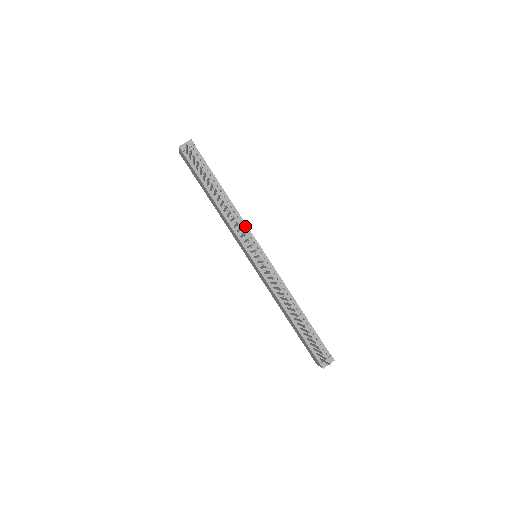
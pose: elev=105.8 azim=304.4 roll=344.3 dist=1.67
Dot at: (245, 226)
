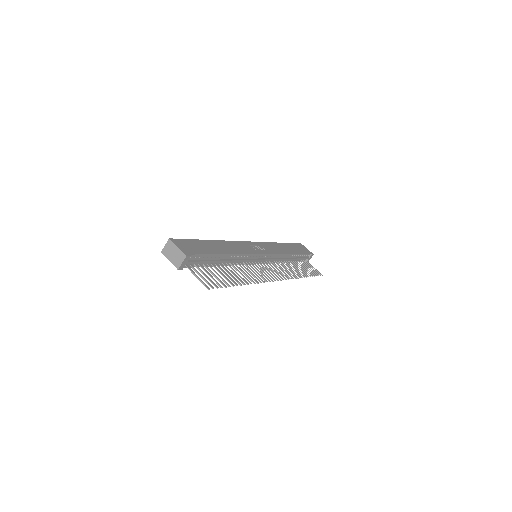
Dot at: (248, 255)
